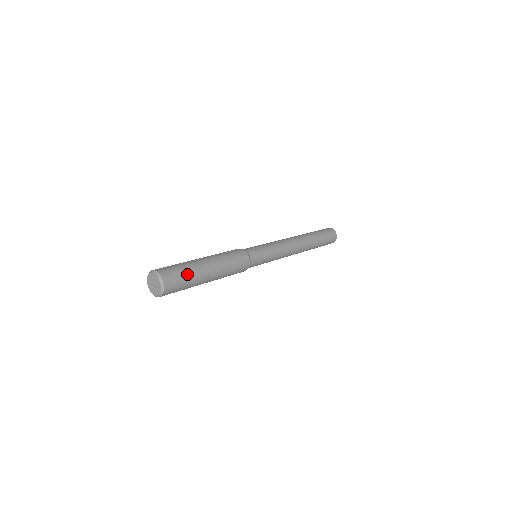
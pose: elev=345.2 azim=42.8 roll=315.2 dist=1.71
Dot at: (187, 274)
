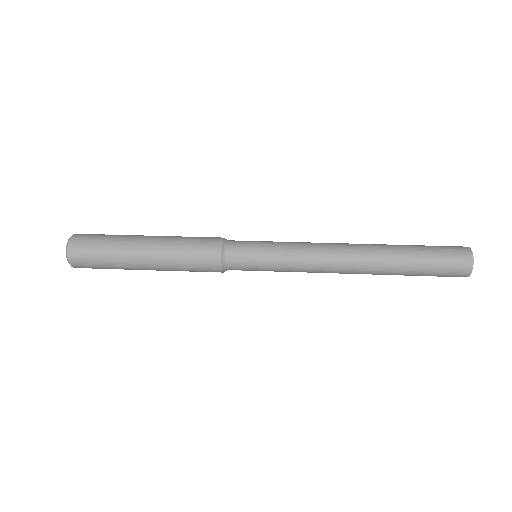
Dot at: (108, 266)
